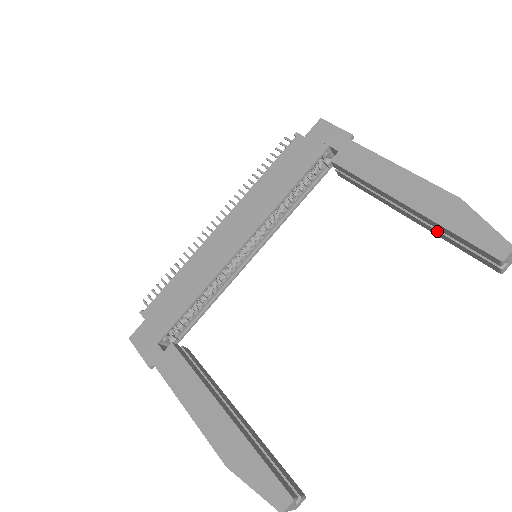
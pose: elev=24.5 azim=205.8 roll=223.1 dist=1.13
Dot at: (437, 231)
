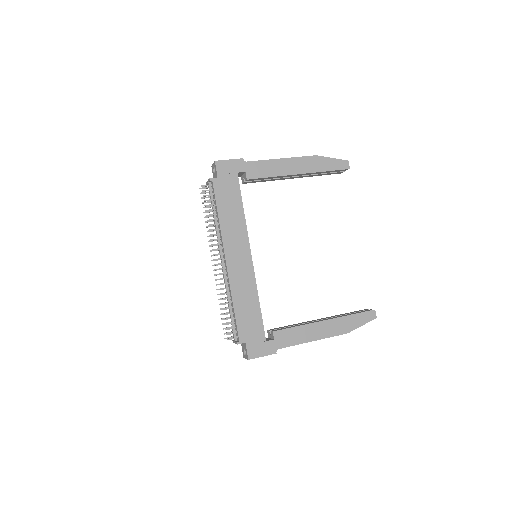
Dot at: (313, 175)
